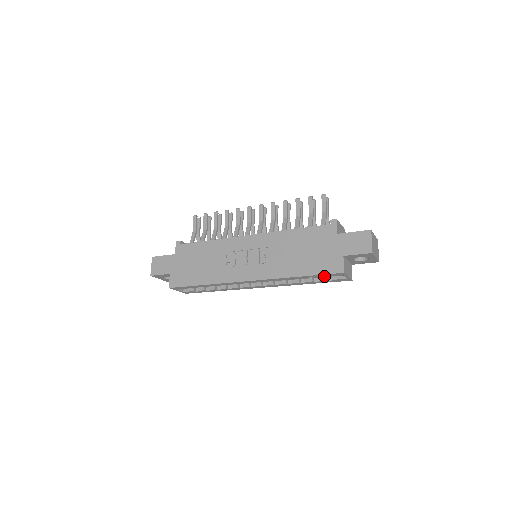
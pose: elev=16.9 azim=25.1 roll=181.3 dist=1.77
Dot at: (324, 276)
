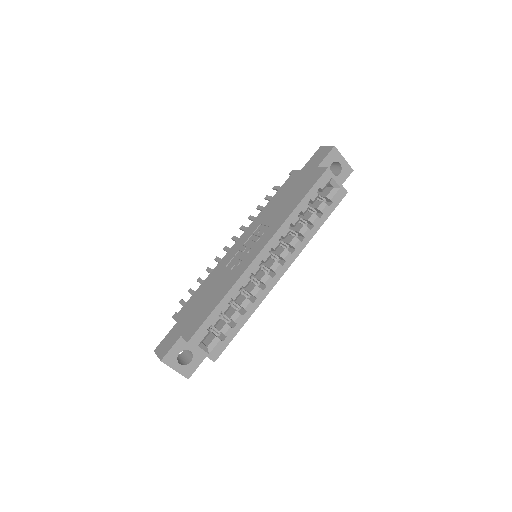
Dot at: (322, 203)
